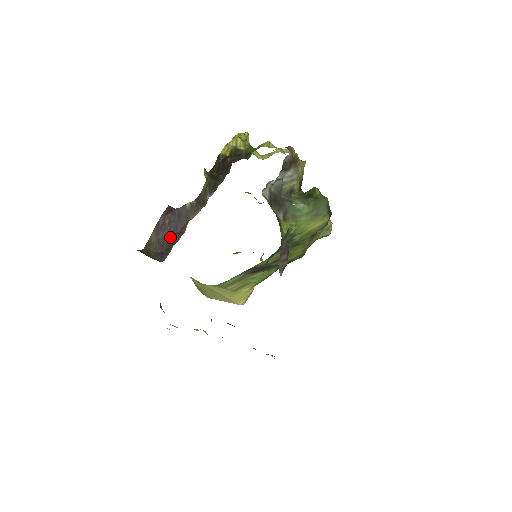
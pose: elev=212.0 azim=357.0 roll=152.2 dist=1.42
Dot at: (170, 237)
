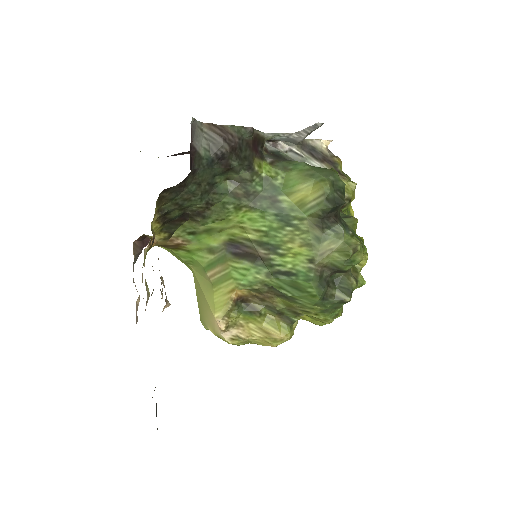
Dot at: occluded
